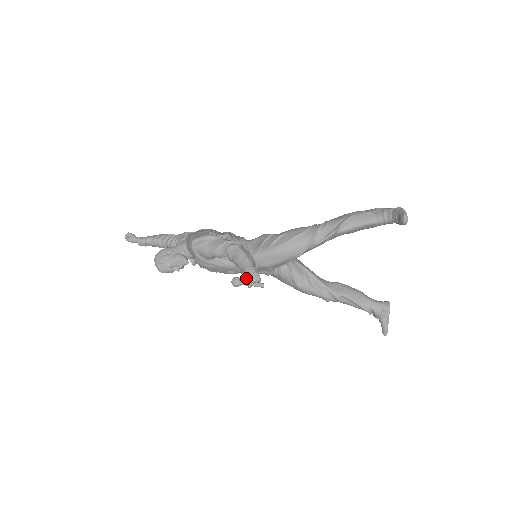
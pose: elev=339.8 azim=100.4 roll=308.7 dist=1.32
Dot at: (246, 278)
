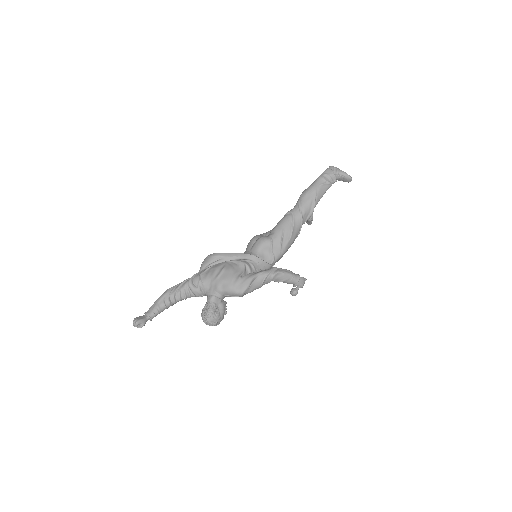
Dot at: (299, 286)
